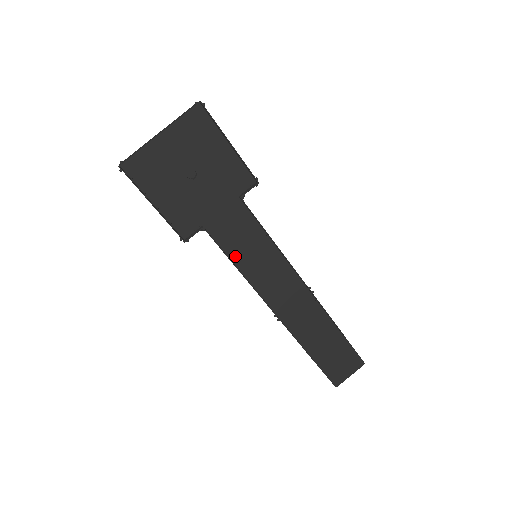
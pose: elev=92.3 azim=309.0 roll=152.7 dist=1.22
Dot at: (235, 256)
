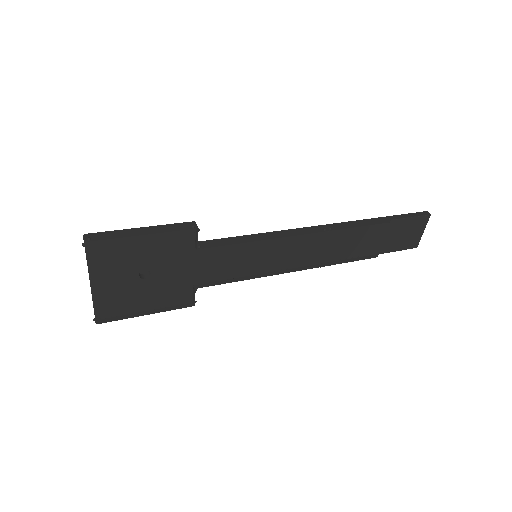
Dot at: (240, 273)
